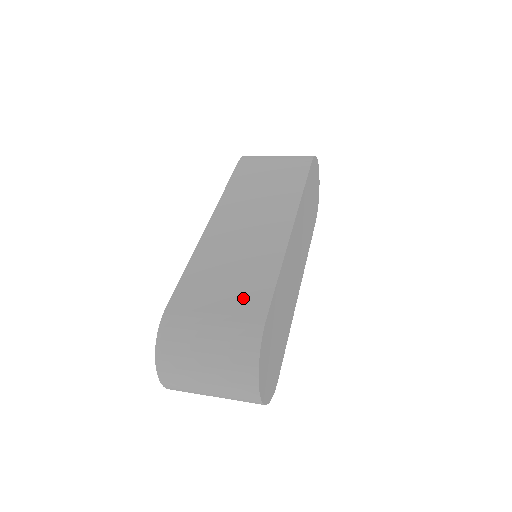
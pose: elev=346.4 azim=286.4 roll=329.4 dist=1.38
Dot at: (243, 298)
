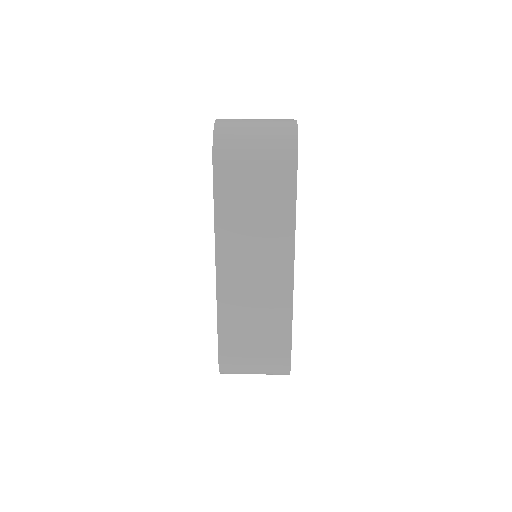
Dot at: (271, 344)
